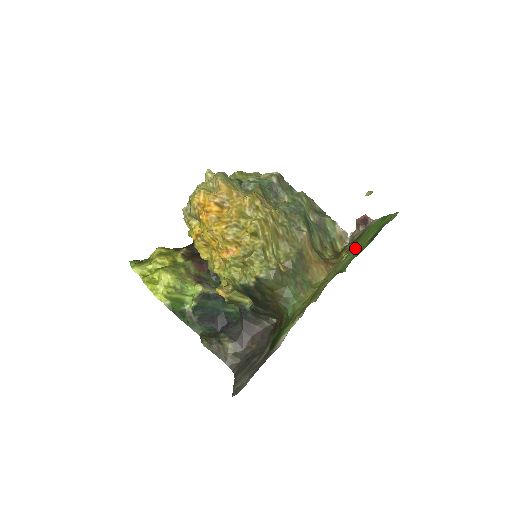
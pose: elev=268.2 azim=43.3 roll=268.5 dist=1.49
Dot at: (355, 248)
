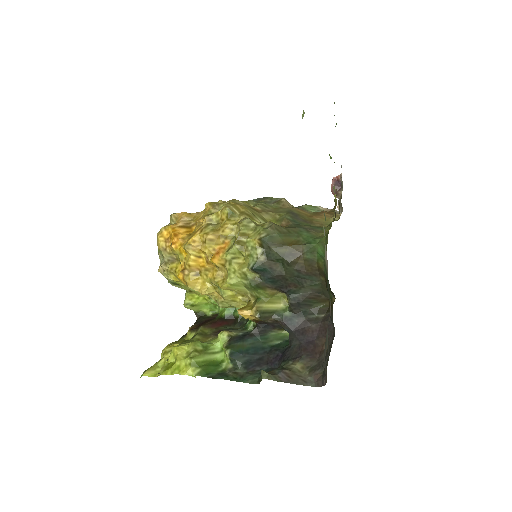
Dot at: occluded
